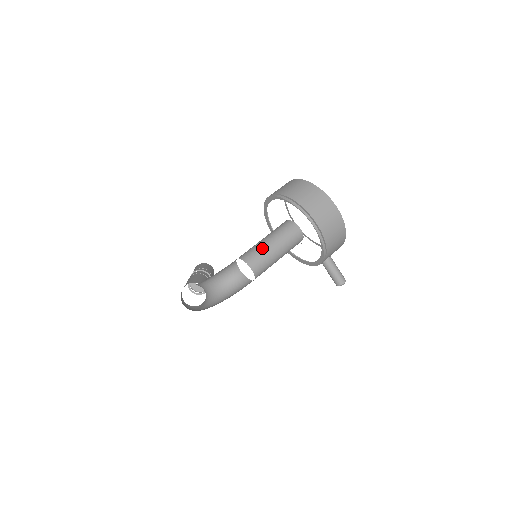
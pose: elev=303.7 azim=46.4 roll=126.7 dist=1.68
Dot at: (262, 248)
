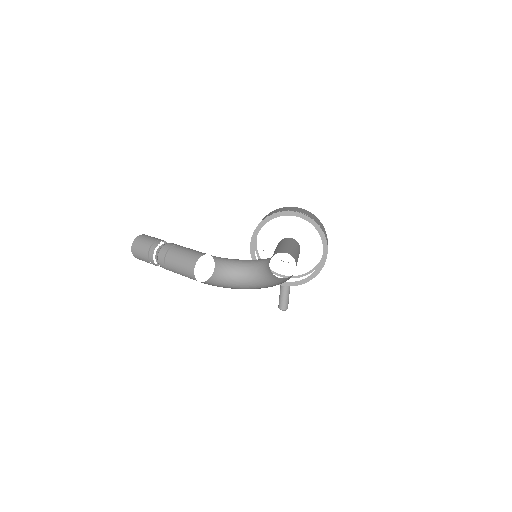
Dot at: (296, 253)
